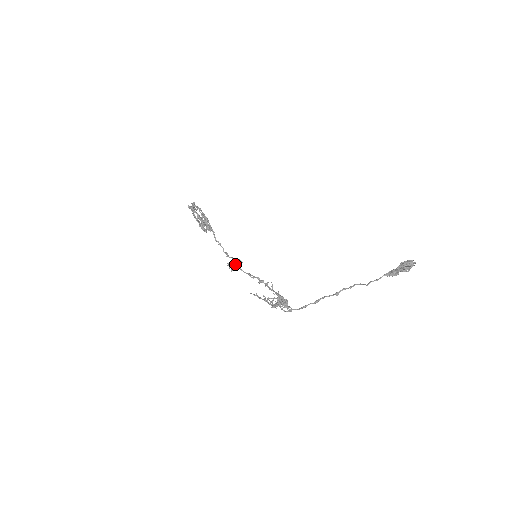
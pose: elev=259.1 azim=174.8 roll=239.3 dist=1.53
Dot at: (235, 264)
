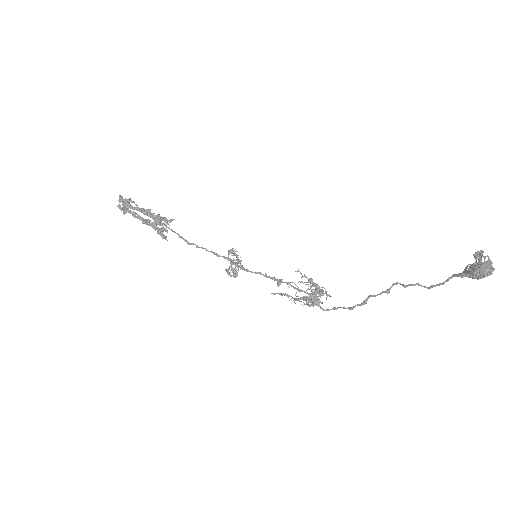
Dot at: (235, 270)
